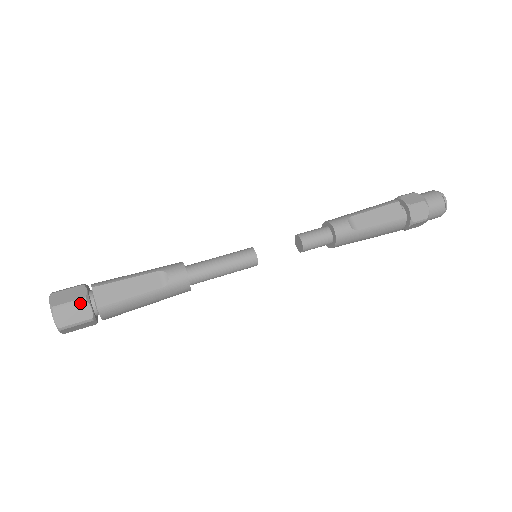
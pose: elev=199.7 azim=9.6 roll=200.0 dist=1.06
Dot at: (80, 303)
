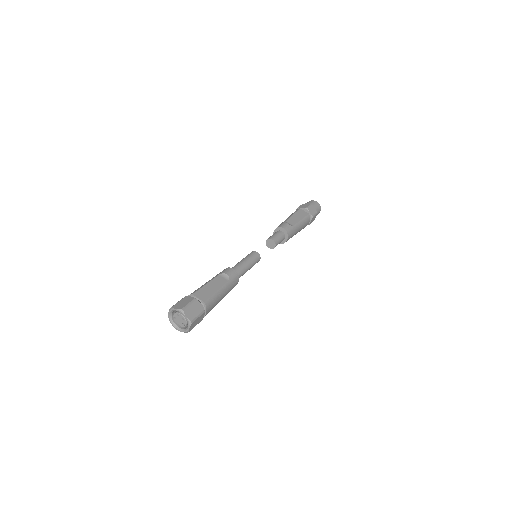
Dot at: (194, 302)
